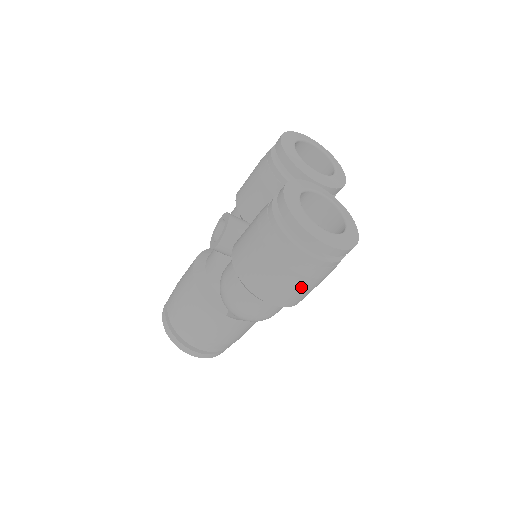
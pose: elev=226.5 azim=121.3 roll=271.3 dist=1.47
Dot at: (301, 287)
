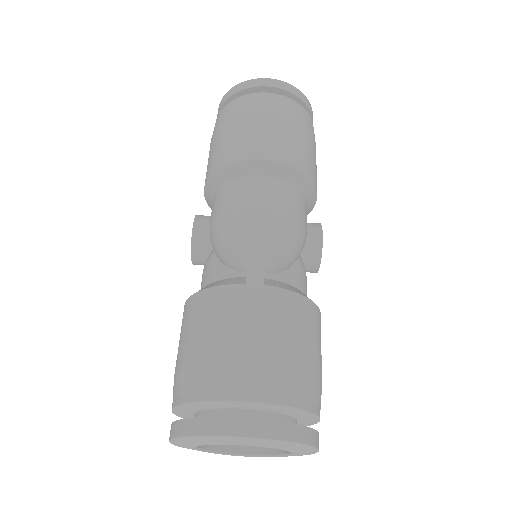
Dot at: (282, 128)
